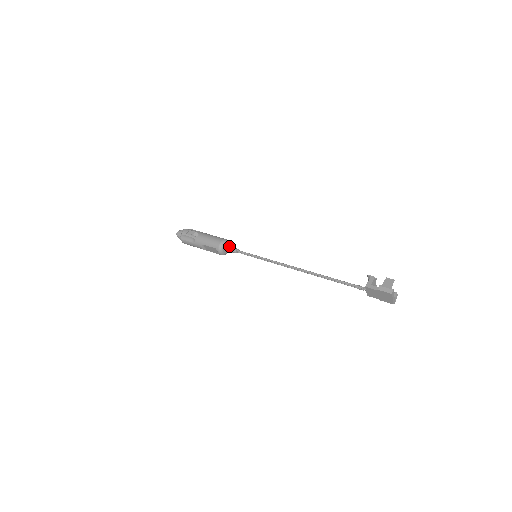
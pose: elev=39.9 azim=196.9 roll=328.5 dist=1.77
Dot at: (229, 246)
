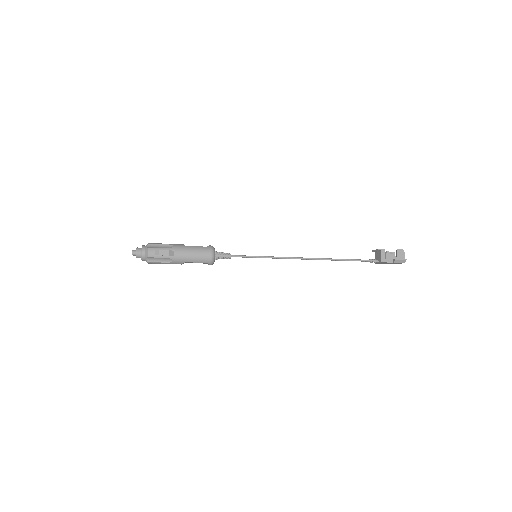
Dot at: (220, 254)
